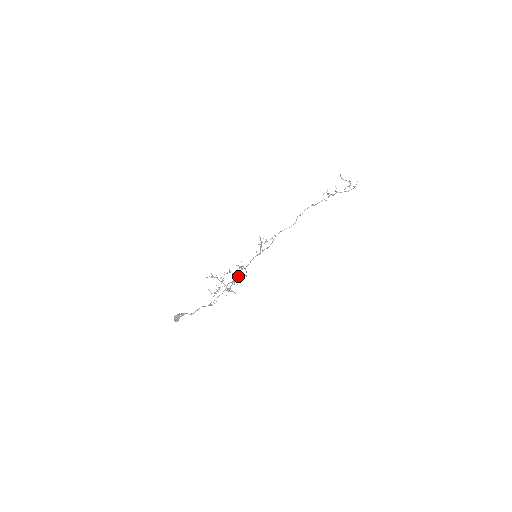
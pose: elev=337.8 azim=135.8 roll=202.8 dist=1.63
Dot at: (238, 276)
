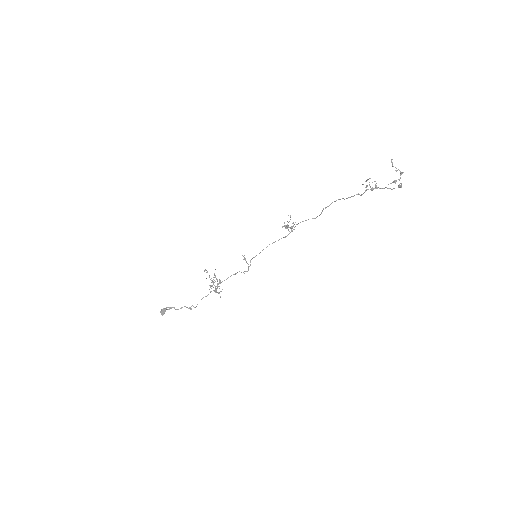
Dot at: (235, 273)
